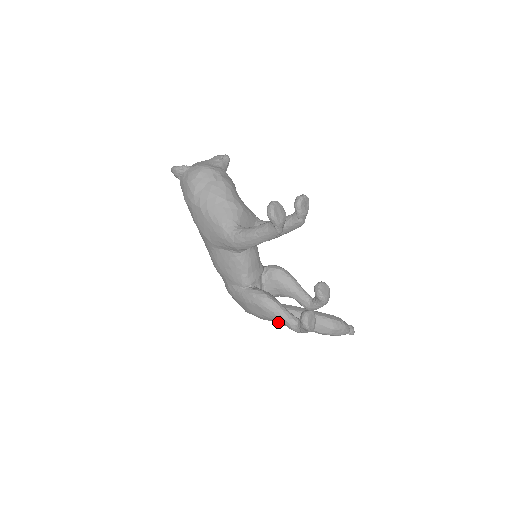
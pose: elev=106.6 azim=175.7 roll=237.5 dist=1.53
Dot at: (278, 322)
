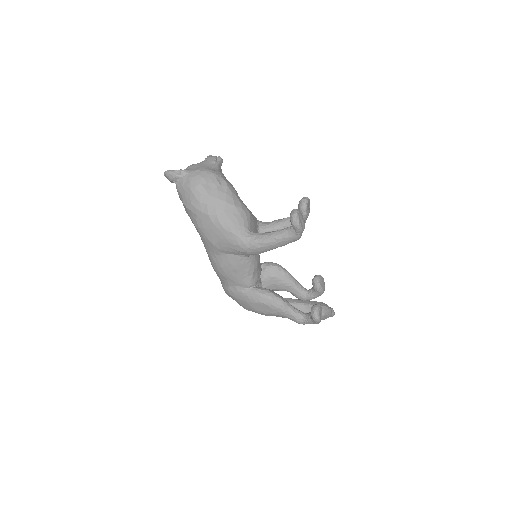
Dot at: occluded
